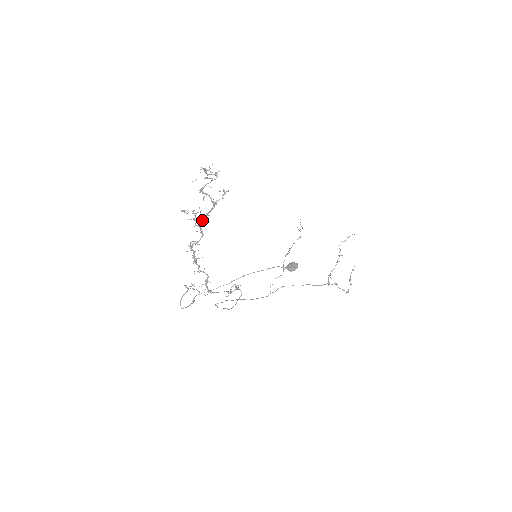
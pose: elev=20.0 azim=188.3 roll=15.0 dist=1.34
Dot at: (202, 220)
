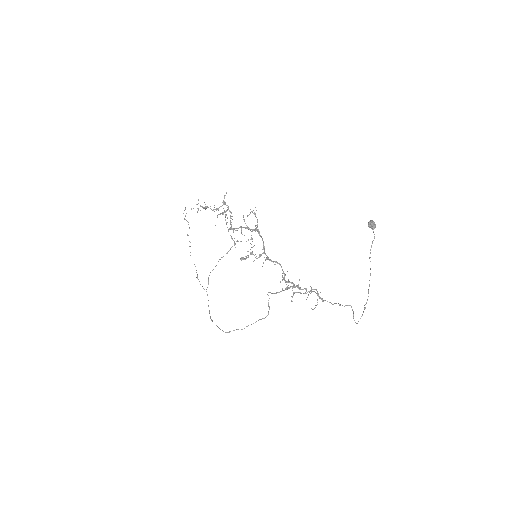
Dot at: (264, 252)
